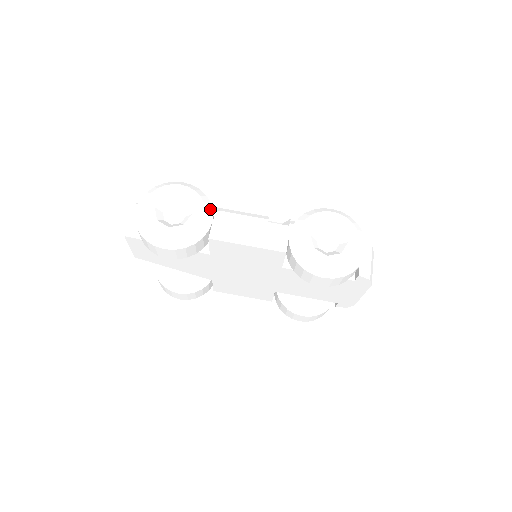
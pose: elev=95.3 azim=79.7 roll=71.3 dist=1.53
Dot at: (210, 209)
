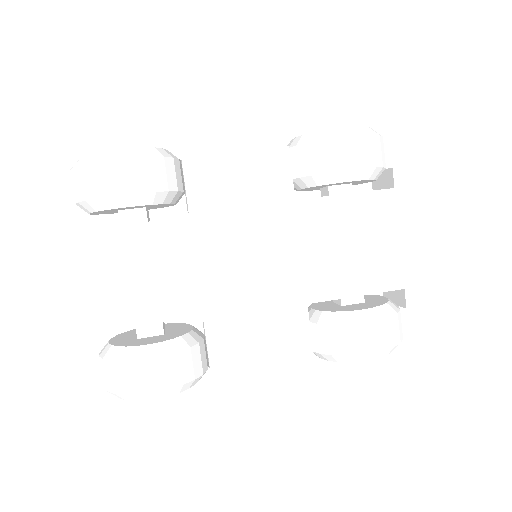
Dot at: occluded
